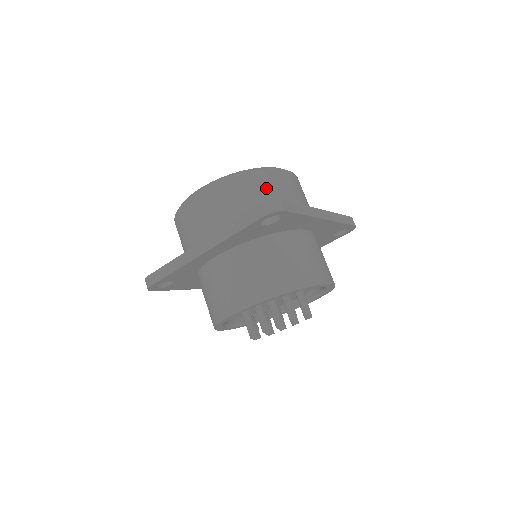
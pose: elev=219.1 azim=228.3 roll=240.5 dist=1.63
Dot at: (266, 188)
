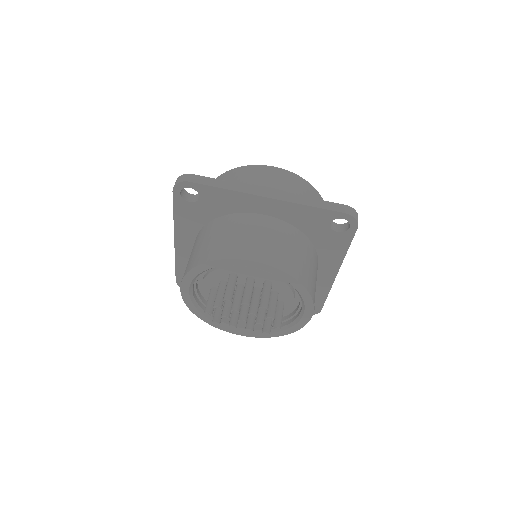
Dot at: occluded
